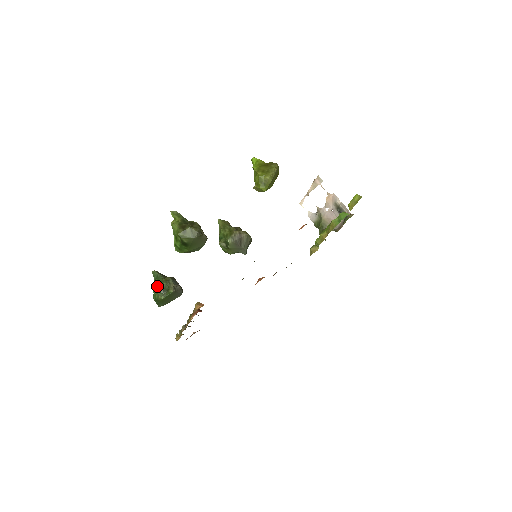
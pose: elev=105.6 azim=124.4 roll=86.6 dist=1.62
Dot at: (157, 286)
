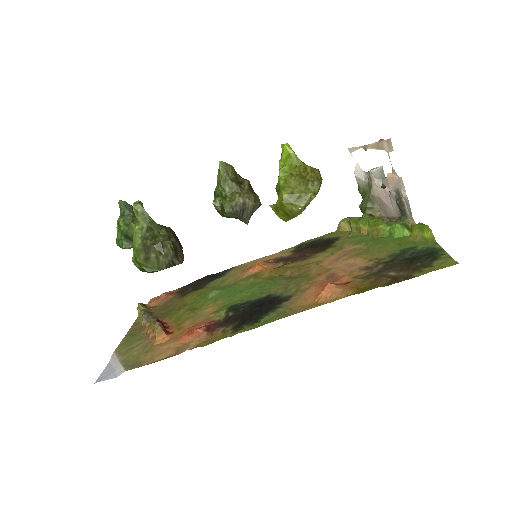
Dot at: (122, 231)
